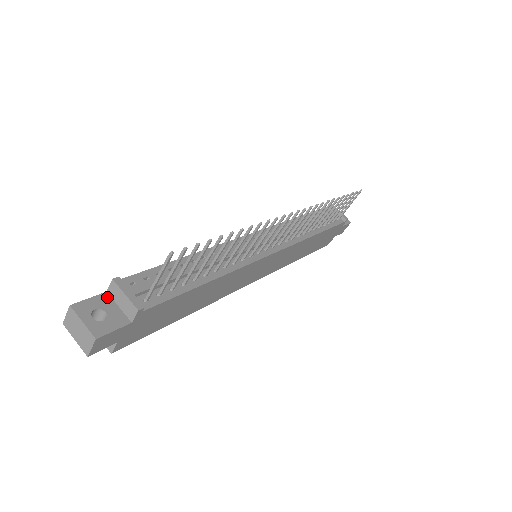
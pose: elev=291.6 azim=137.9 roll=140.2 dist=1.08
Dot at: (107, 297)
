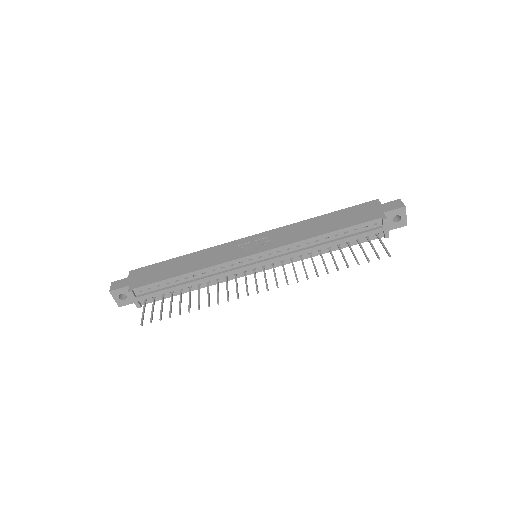
Dot at: occluded
